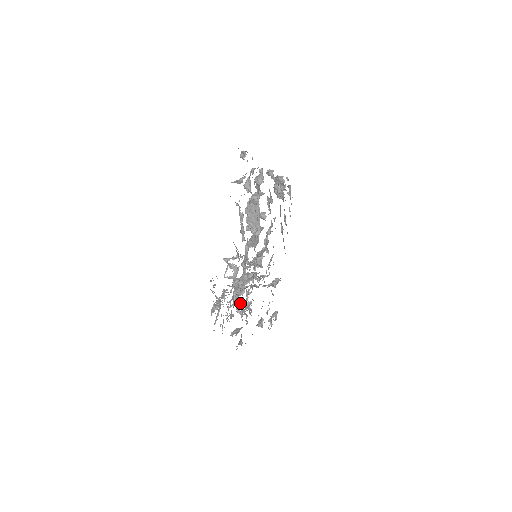
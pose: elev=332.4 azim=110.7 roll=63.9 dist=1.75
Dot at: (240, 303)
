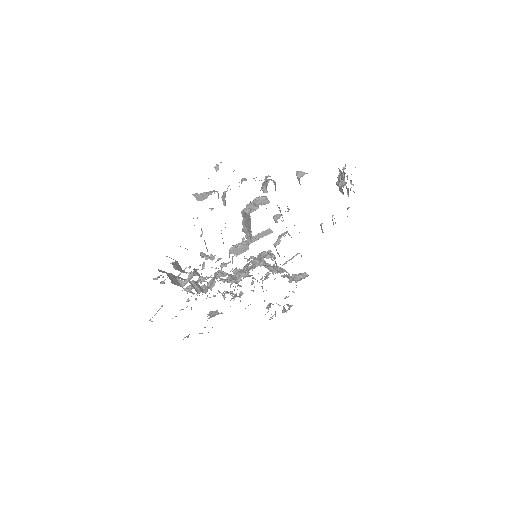
Dot at: (226, 291)
